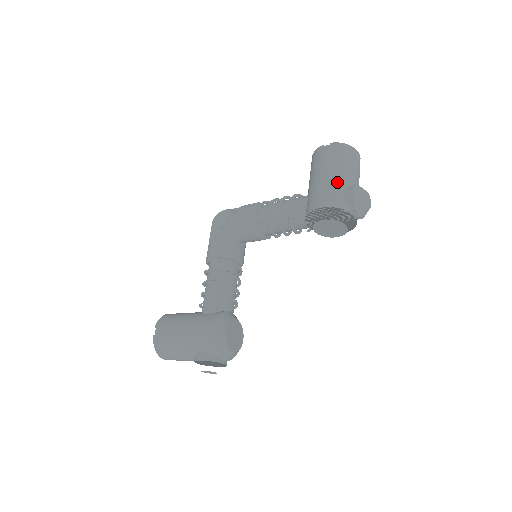
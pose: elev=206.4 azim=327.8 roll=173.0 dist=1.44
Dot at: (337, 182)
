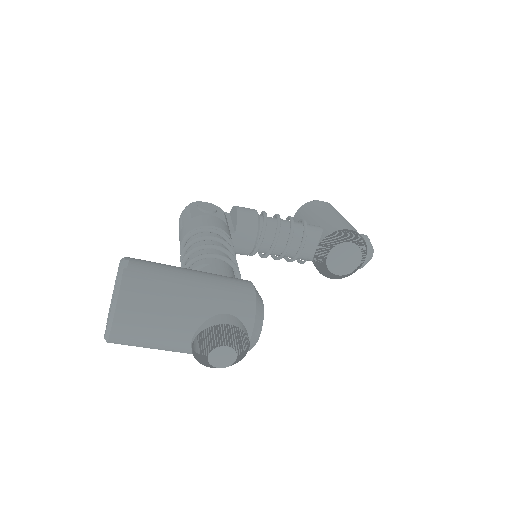
Dot at: (350, 224)
